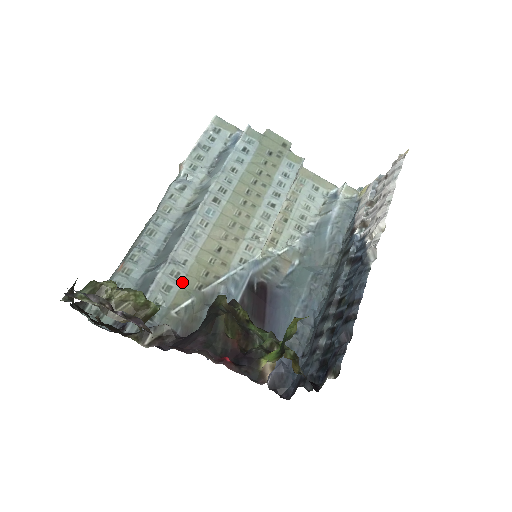
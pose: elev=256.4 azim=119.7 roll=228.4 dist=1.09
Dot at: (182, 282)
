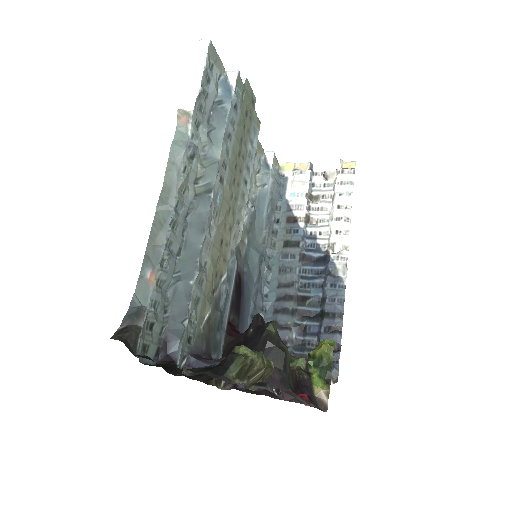
Dot at: (204, 290)
